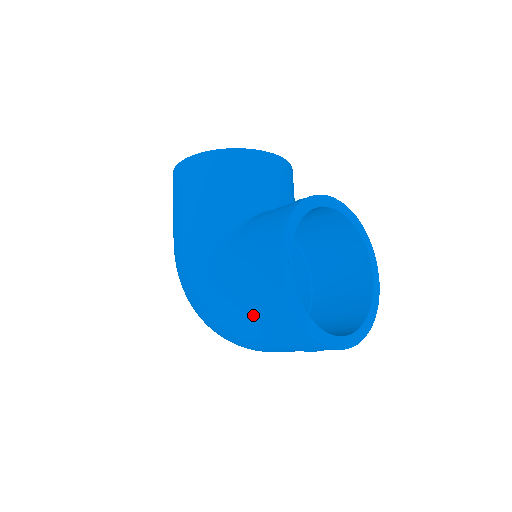
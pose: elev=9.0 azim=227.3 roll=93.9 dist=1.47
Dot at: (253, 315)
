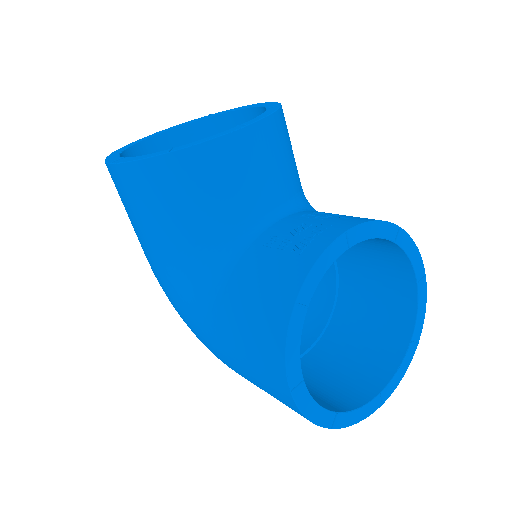
Dot at: occluded
